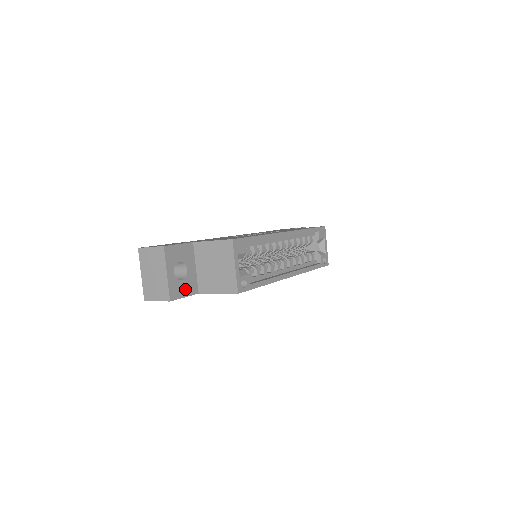
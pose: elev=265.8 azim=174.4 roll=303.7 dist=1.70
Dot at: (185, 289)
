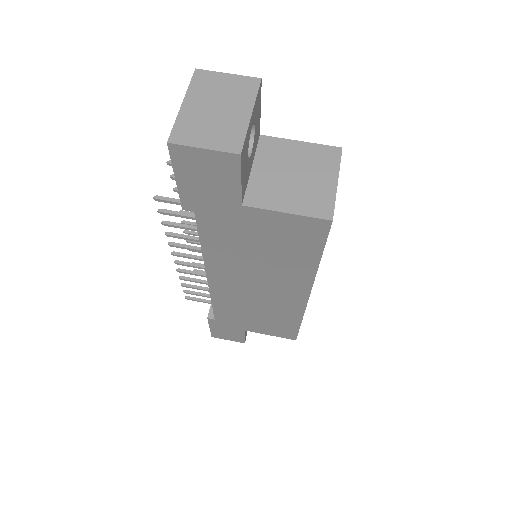
Dot at: (244, 172)
